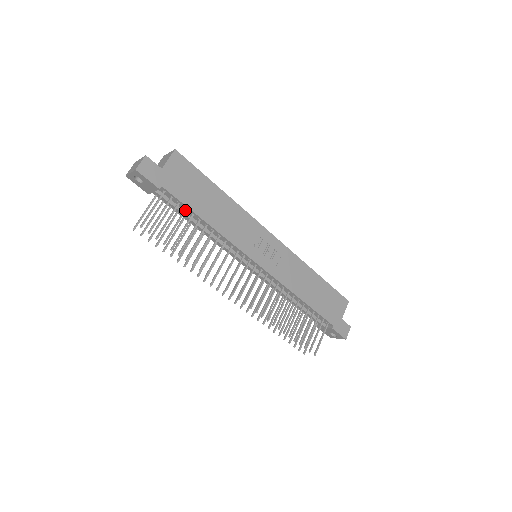
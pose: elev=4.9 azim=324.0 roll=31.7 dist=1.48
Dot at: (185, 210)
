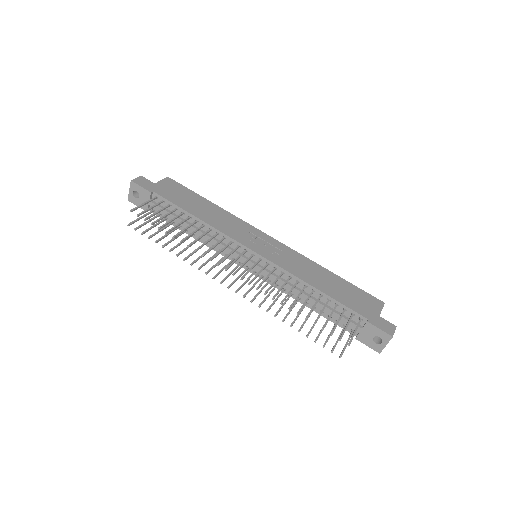
Dot at: (175, 209)
